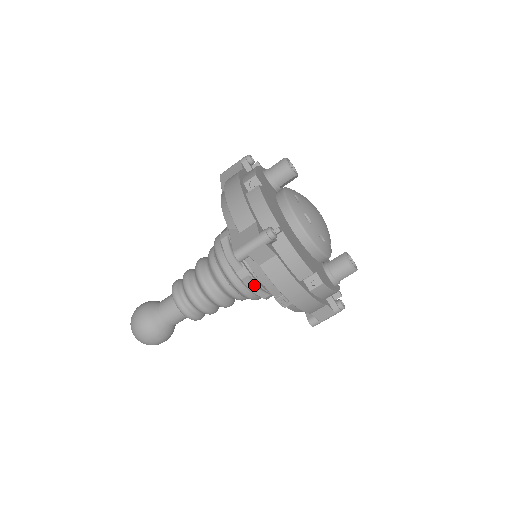
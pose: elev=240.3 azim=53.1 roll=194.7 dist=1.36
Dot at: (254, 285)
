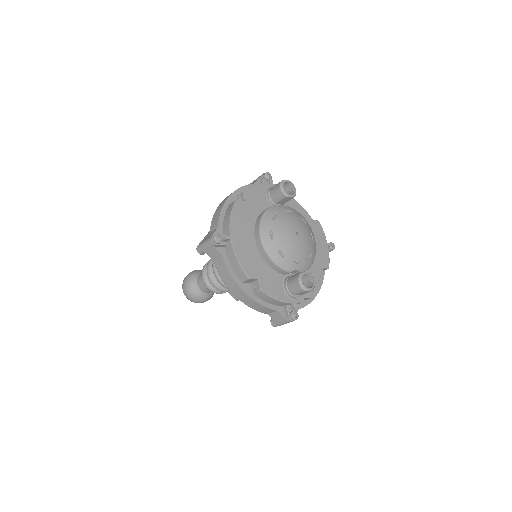
Dot at: occluded
